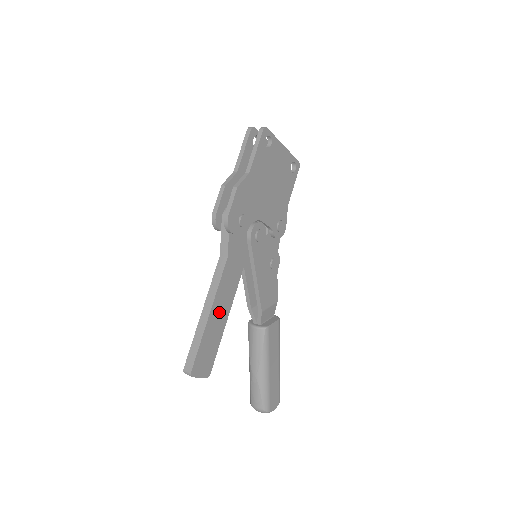
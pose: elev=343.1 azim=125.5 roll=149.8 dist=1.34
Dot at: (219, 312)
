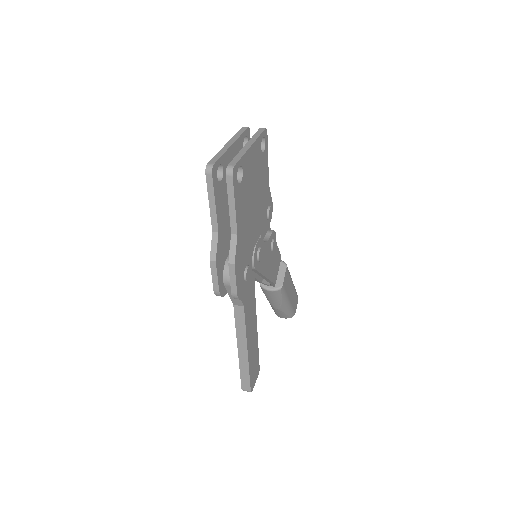
Dot at: (252, 339)
